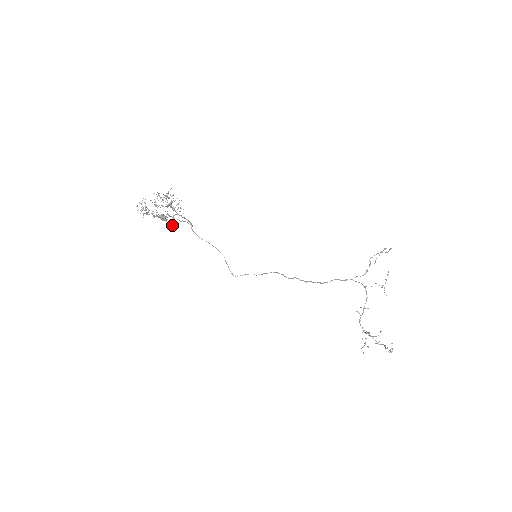
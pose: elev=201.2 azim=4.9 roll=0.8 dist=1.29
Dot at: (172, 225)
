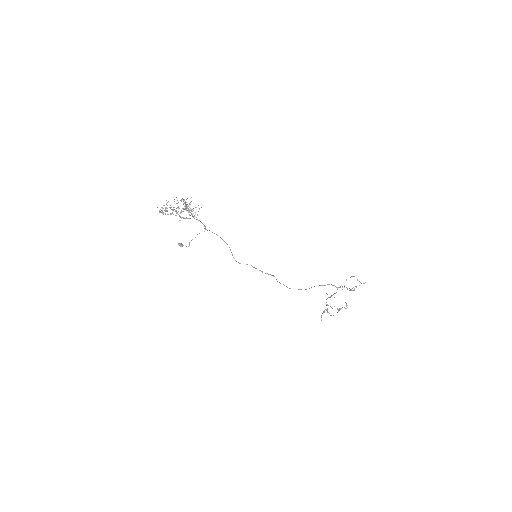
Dot at: occluded
